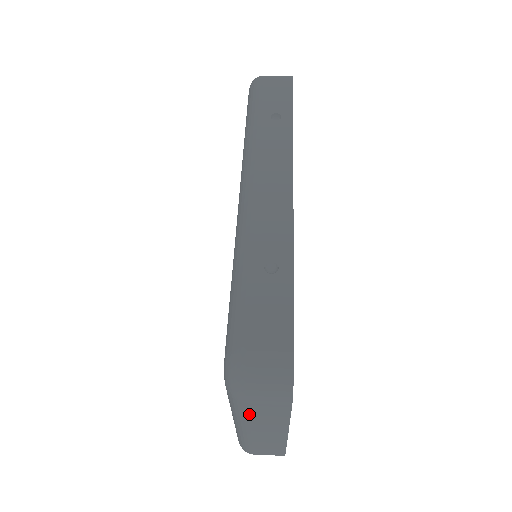
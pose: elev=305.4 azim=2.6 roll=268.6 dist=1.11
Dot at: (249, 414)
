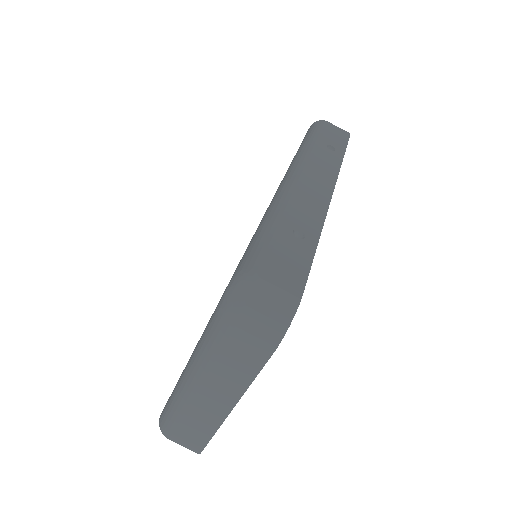
Dot at: (220, 353)
